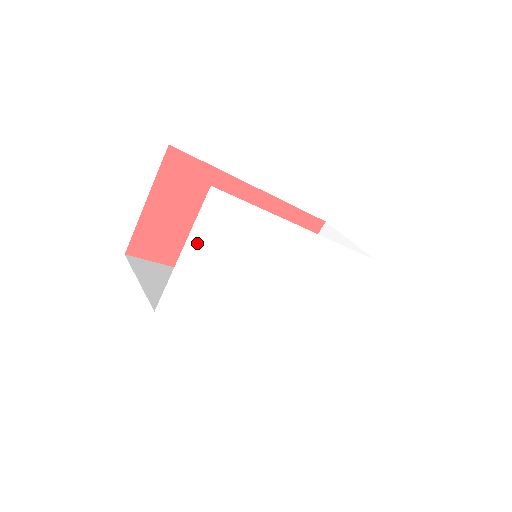
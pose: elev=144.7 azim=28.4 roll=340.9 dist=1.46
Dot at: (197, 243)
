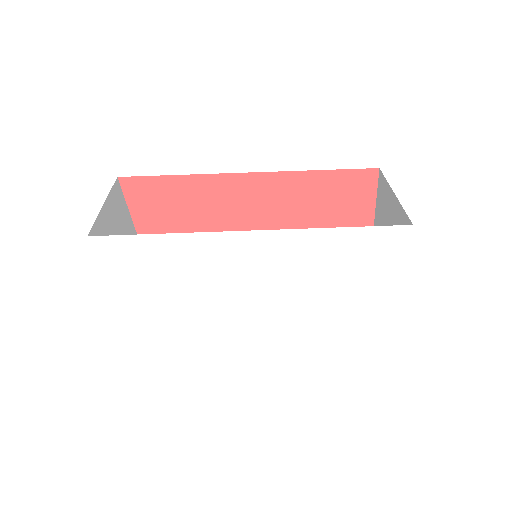
Dot at: (122, 286)
